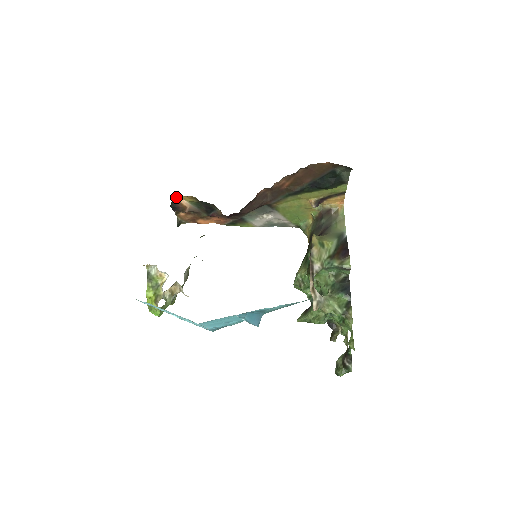
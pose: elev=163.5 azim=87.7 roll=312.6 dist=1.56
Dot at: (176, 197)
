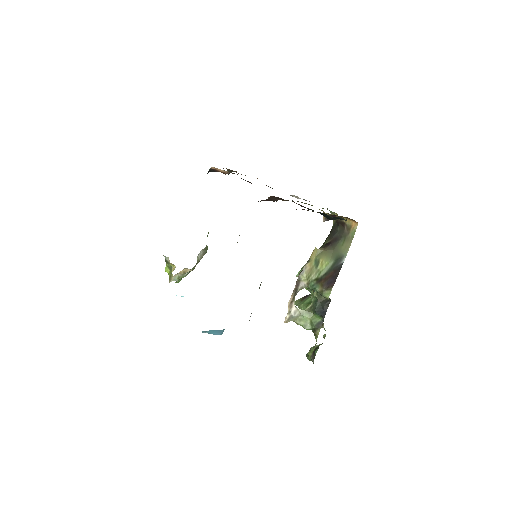
Dot at: (212, 167)
